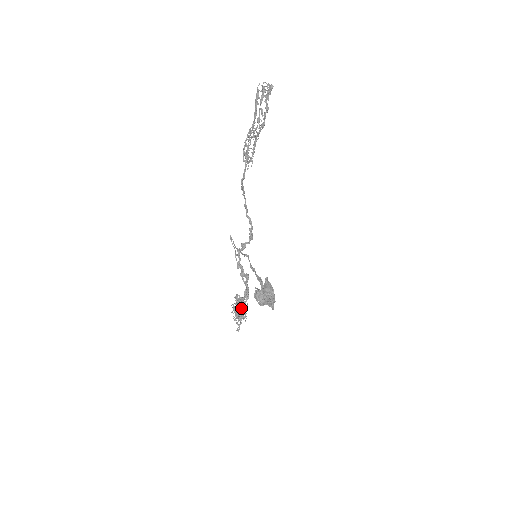
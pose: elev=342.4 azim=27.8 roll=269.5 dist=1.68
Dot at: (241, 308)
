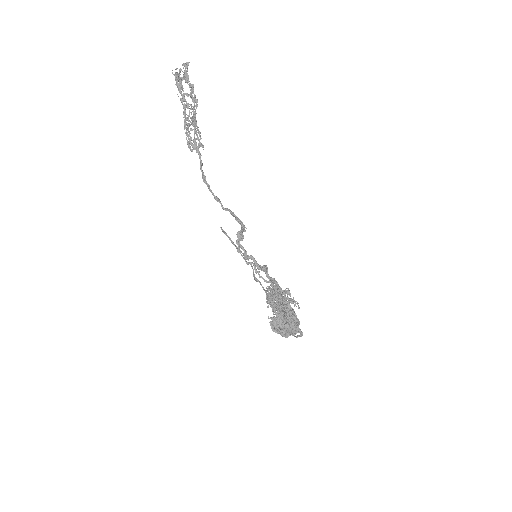
Dot at: (282, 298)
